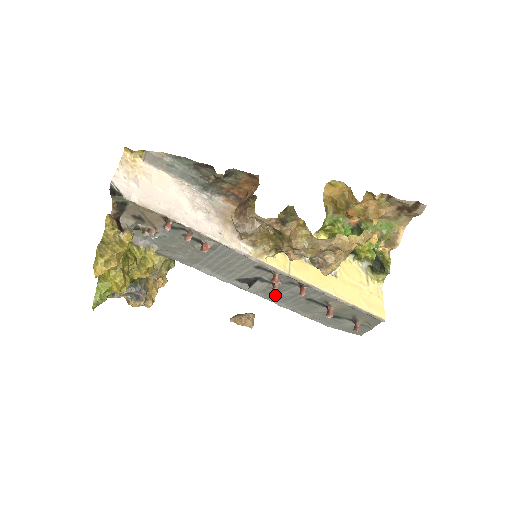
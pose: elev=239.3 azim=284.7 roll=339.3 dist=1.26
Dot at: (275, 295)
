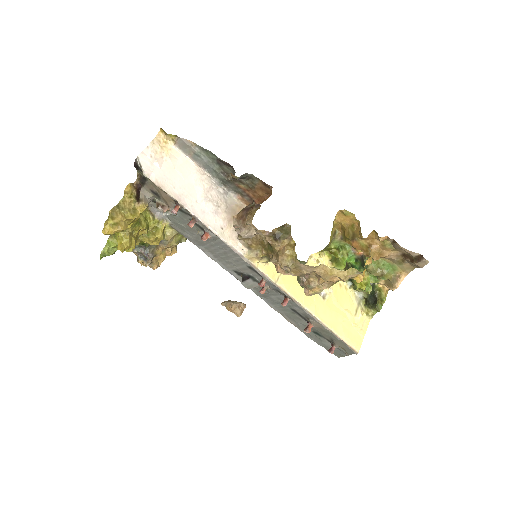
Dot at: (266, 295)
